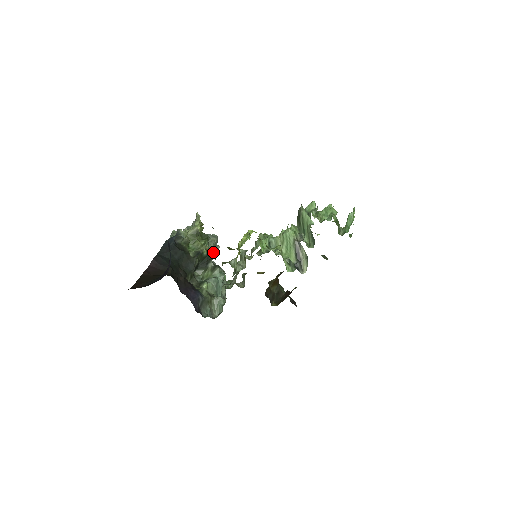
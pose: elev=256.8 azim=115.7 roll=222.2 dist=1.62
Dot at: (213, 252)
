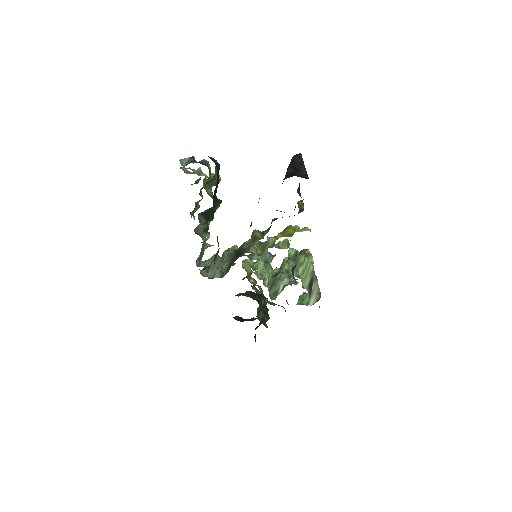
Dot at: occluded
